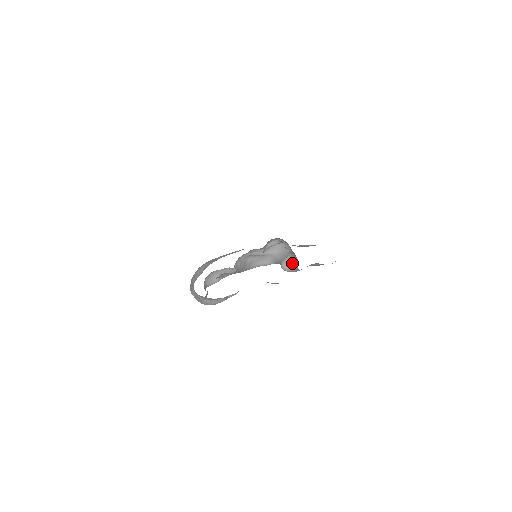
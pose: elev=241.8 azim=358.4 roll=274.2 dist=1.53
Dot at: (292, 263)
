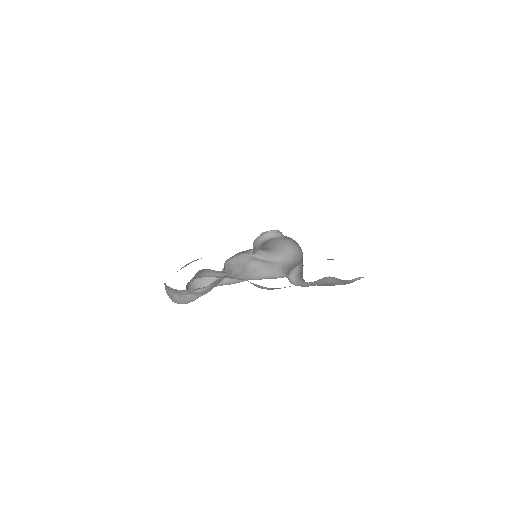
Dot at: (300, 272)
